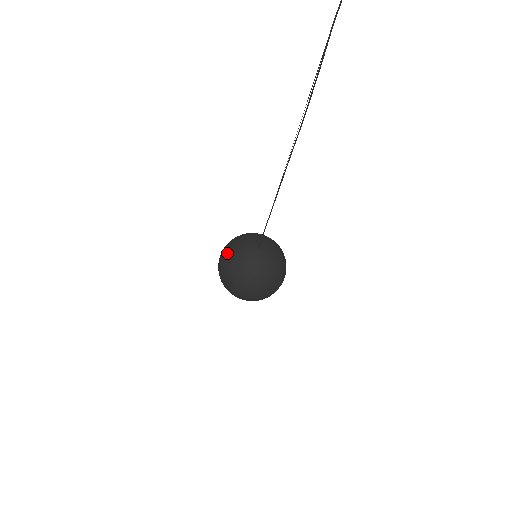
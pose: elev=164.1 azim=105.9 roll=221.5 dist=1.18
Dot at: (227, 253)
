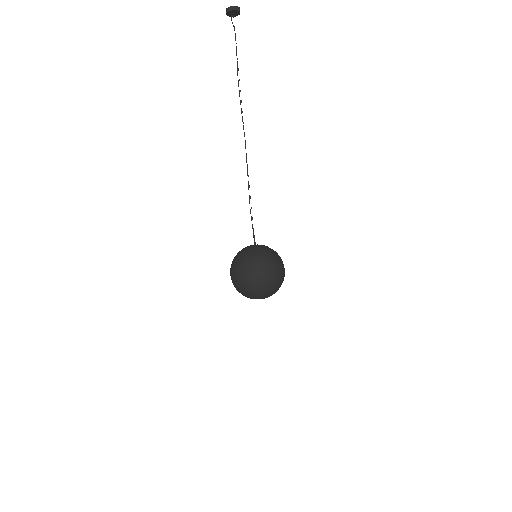
Dot at: occluded
